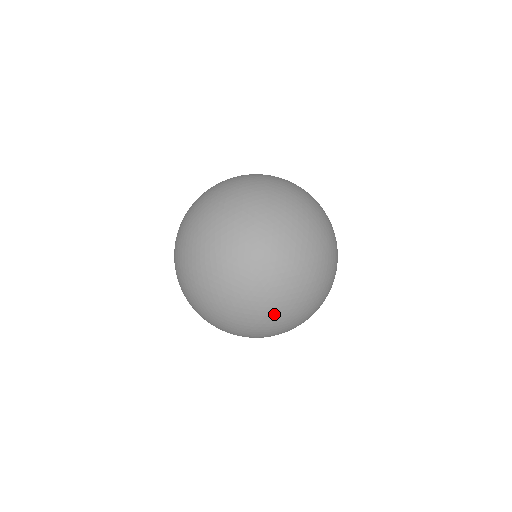
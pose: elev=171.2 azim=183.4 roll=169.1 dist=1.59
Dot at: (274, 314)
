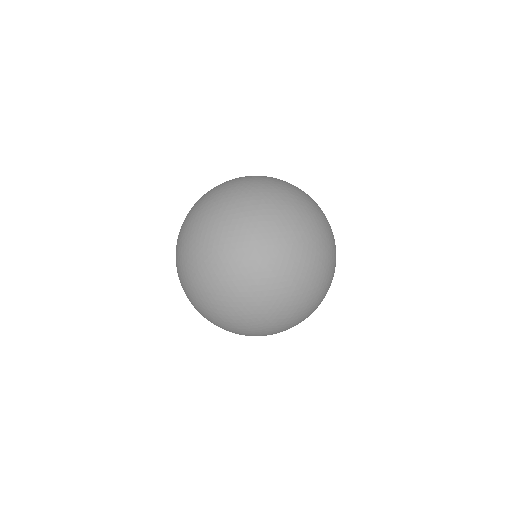
Dot at: (326, 278)
